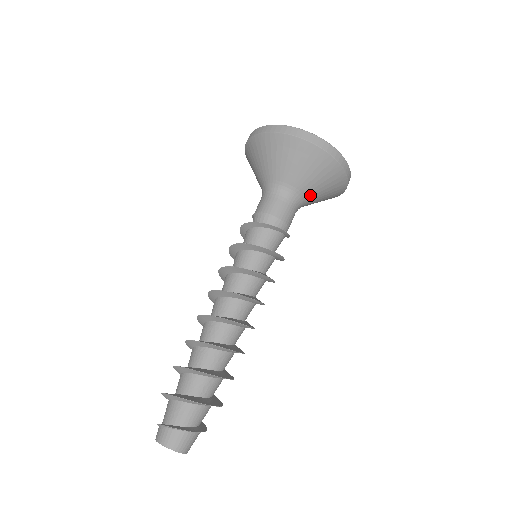
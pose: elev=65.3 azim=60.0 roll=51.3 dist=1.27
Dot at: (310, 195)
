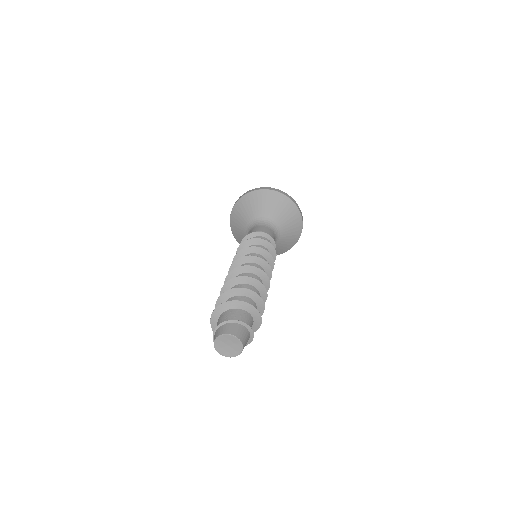
Dot at: (282, 231)
